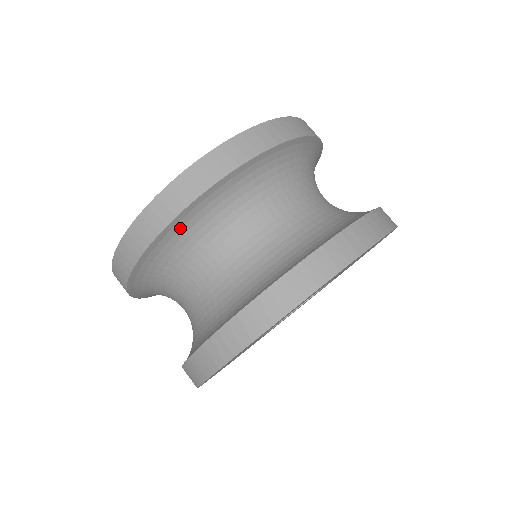
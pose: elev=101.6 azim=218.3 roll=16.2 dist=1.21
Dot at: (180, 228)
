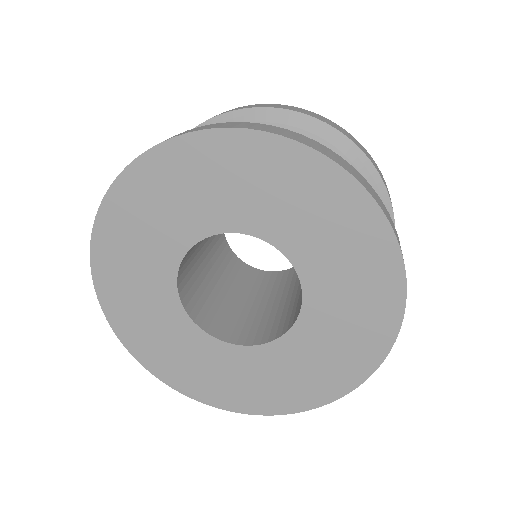
Dot at: occluded
